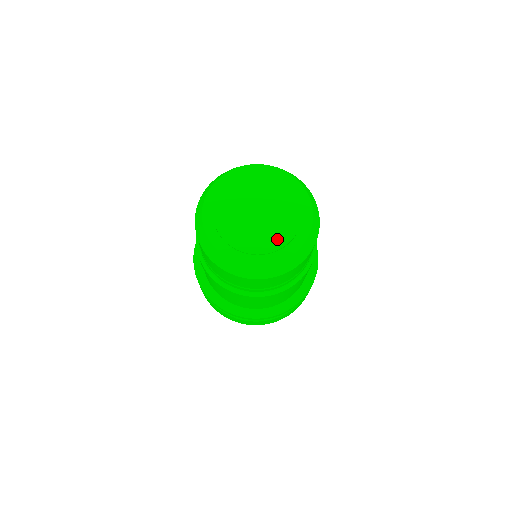
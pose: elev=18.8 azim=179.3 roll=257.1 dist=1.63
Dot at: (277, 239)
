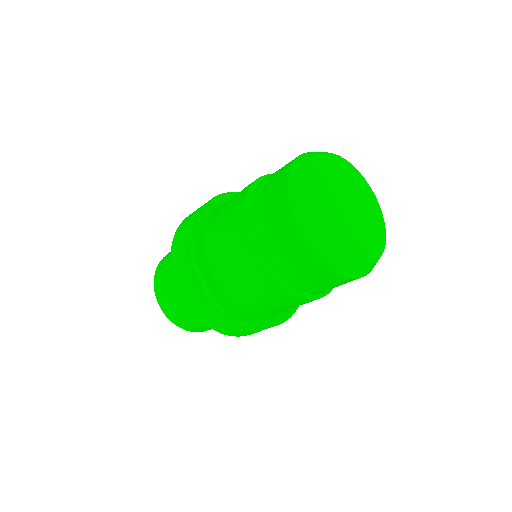
Dot at: (374, 222)
